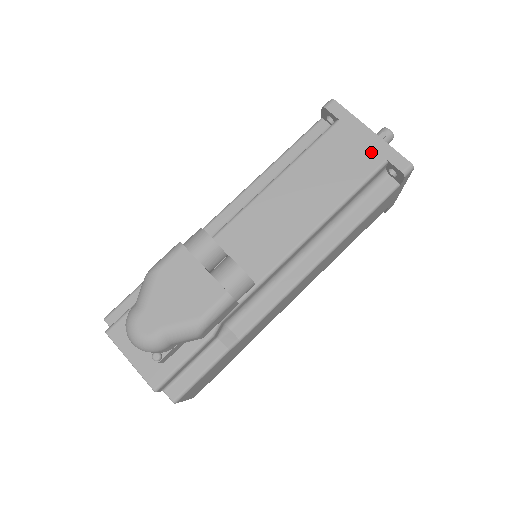
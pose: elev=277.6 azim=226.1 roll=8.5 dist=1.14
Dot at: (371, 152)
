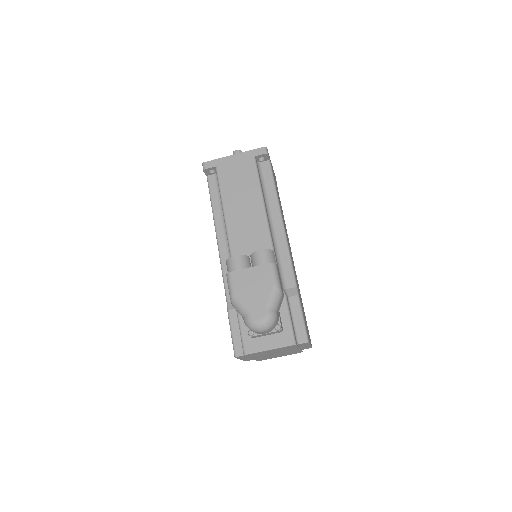
Dot at: (244, 161)
